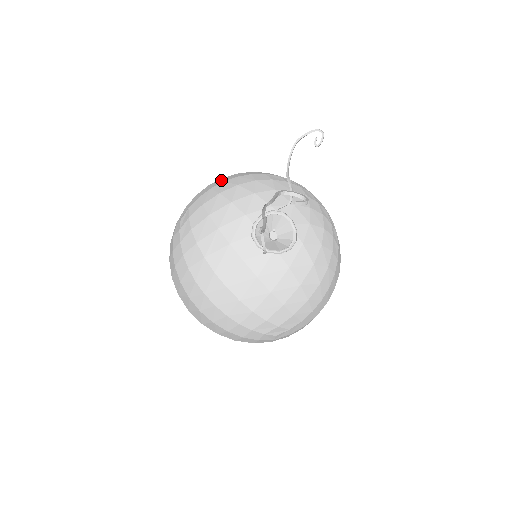
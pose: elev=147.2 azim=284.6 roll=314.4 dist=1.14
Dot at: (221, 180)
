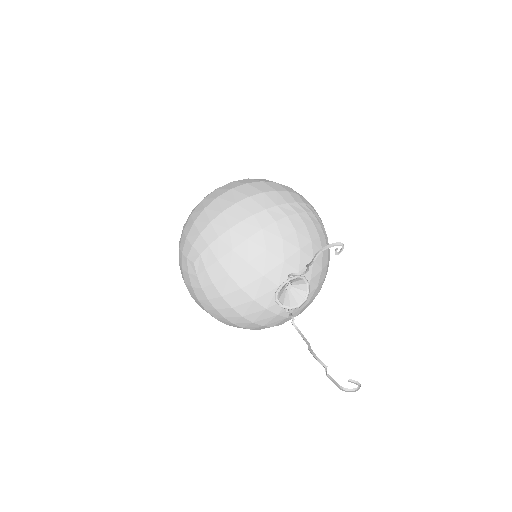
Dot at: (224, 221)
